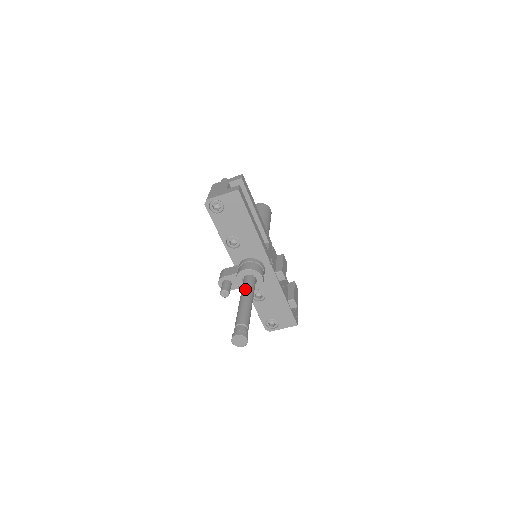
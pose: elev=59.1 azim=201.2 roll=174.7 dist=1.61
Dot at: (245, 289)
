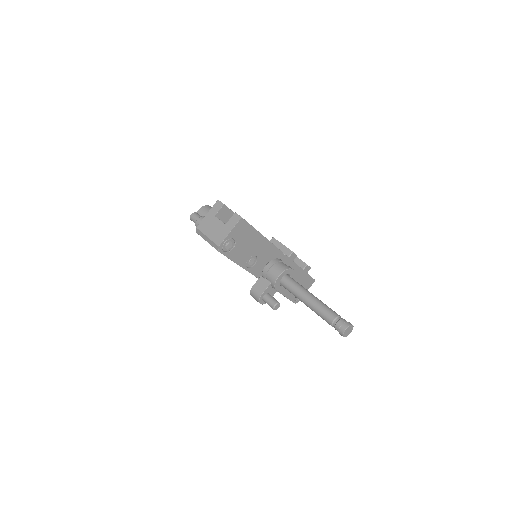
Dot at: (297, 290)
